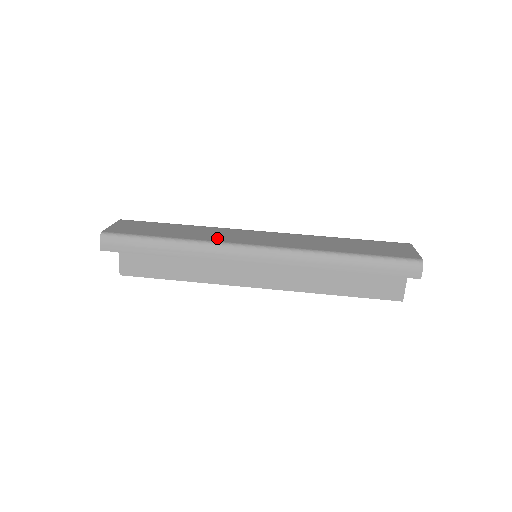
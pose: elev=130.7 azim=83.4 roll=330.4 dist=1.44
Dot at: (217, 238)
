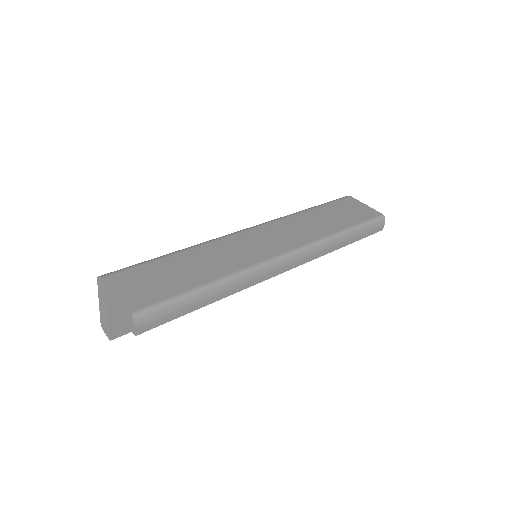
Dot at: (244, 260)
